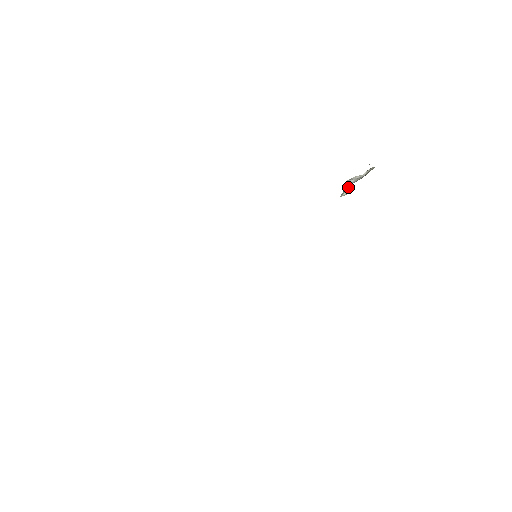
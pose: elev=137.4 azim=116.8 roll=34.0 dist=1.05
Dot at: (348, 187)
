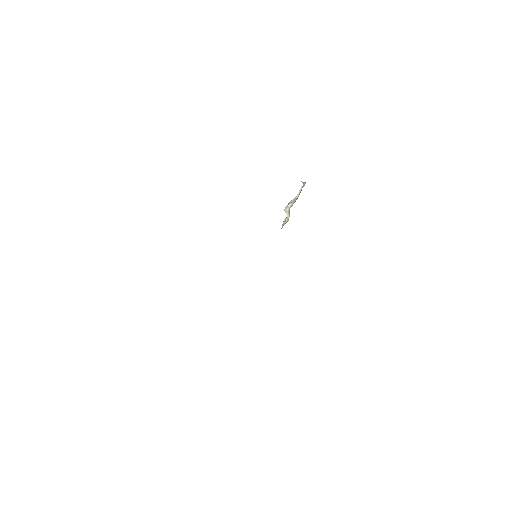
Dot at: (287, 213)
